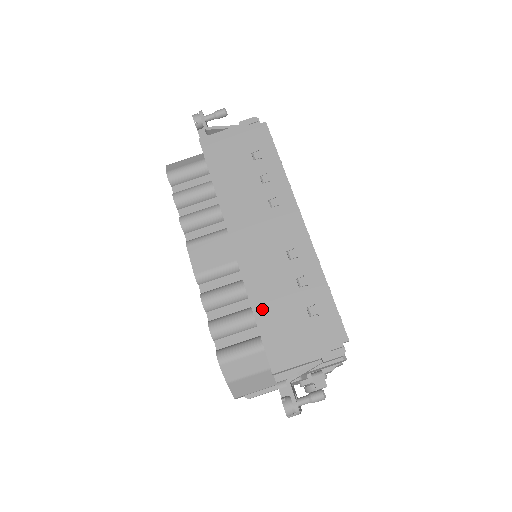
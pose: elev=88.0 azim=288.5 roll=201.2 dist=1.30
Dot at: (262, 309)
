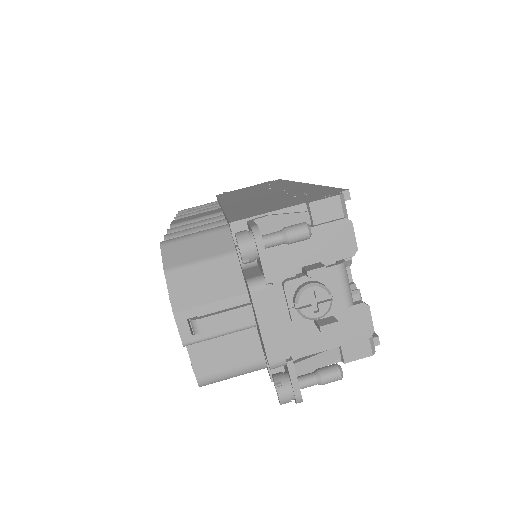
Dot at: (237, 209)
